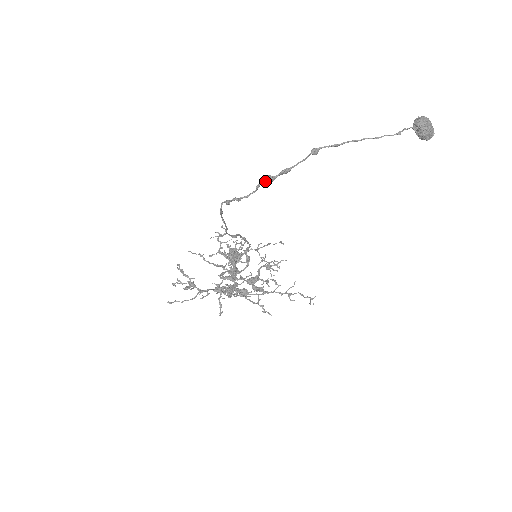
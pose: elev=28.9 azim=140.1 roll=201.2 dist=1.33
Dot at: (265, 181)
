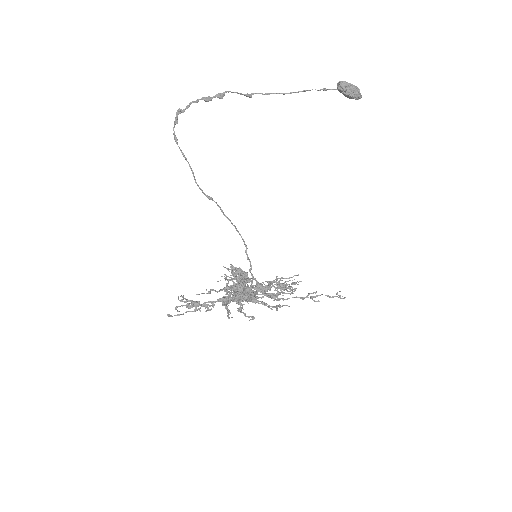
Dot at: (202, 99)
